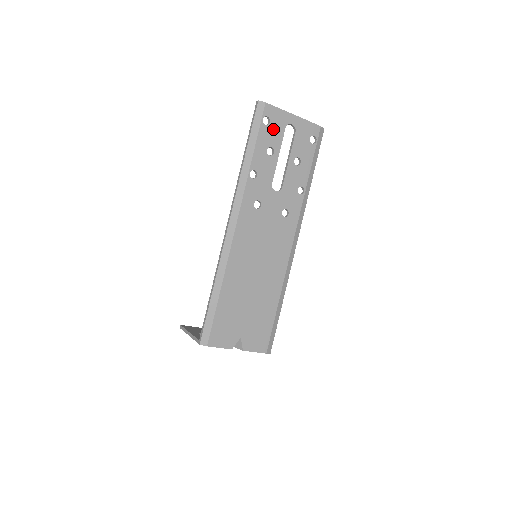
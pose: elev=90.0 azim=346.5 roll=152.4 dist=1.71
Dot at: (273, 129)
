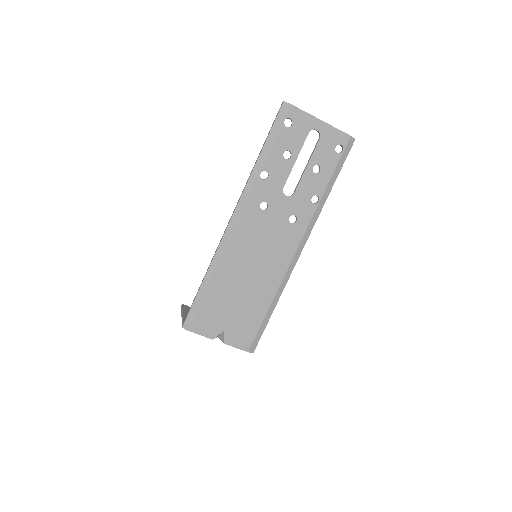
Dot at: (294, 132)
